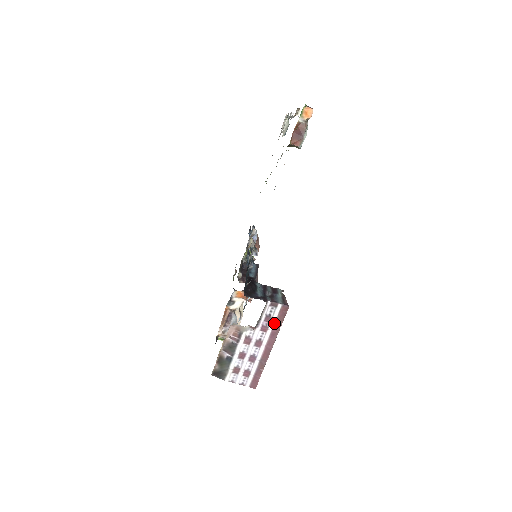
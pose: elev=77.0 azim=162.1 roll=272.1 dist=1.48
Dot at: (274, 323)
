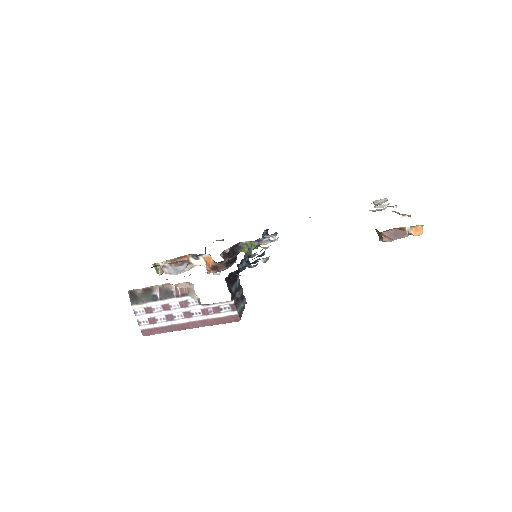
Dot at: (216, 317)
